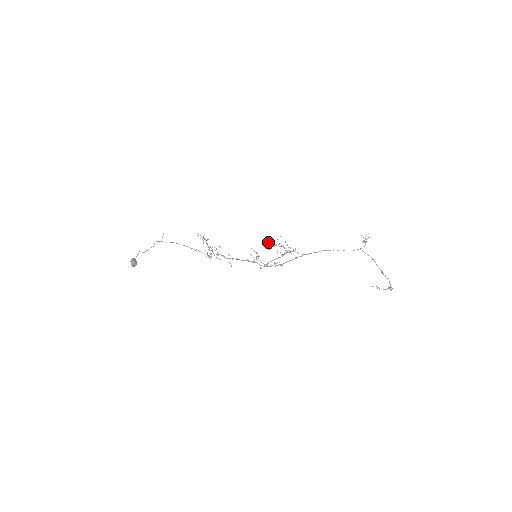
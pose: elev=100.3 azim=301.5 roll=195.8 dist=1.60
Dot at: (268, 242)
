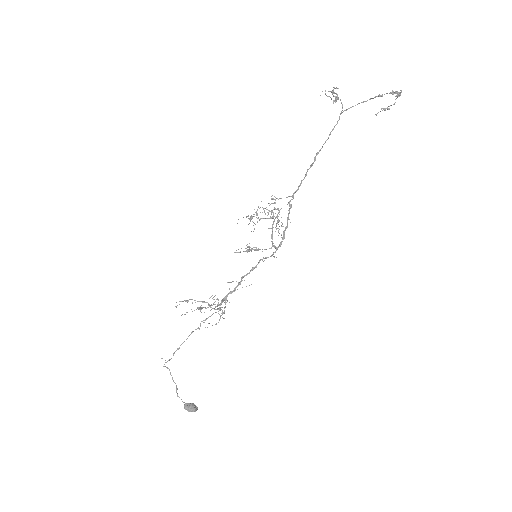
Dot at: occluded
